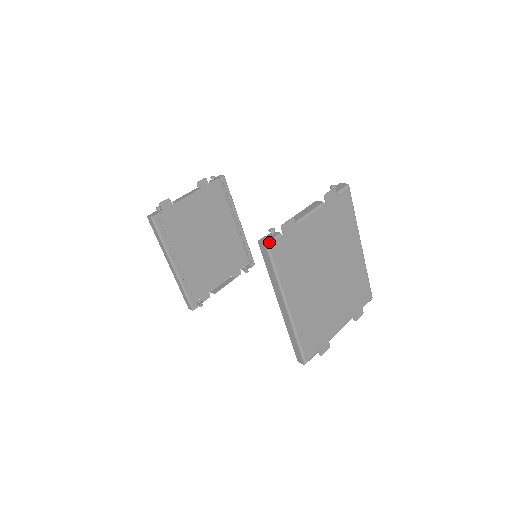
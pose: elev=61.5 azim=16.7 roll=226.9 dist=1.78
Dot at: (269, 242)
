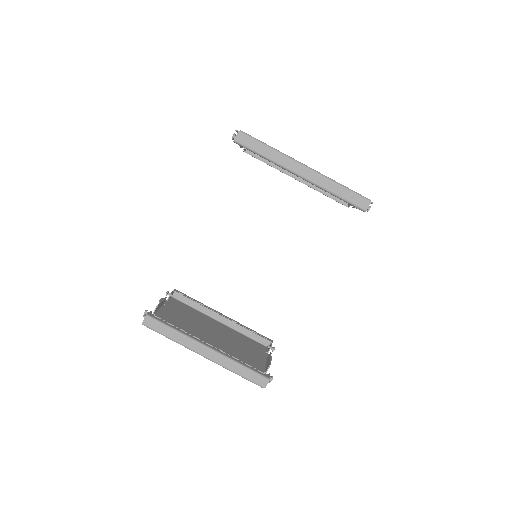
Dot at: (240, 131)
